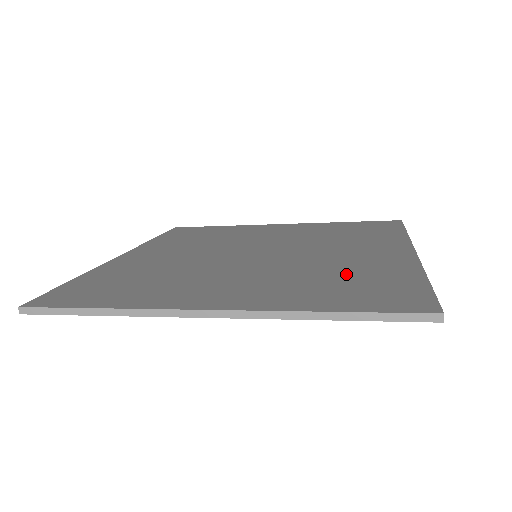
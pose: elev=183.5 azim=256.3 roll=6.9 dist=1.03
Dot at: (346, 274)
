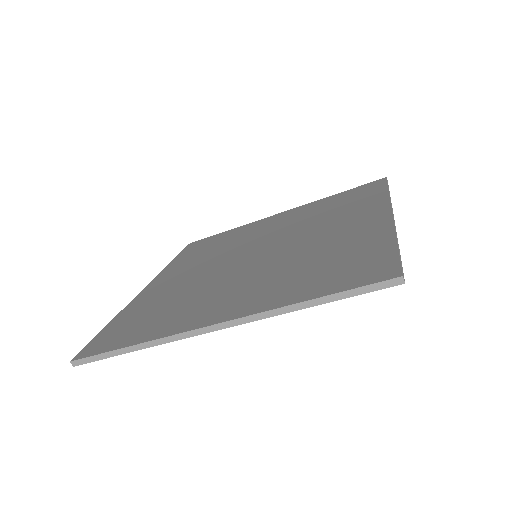
Dot at: (328, 256)
